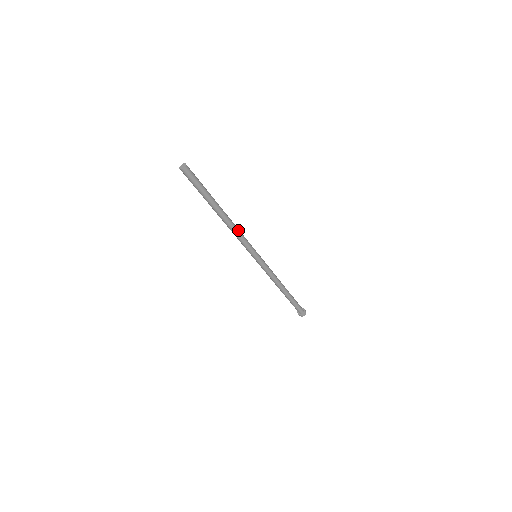
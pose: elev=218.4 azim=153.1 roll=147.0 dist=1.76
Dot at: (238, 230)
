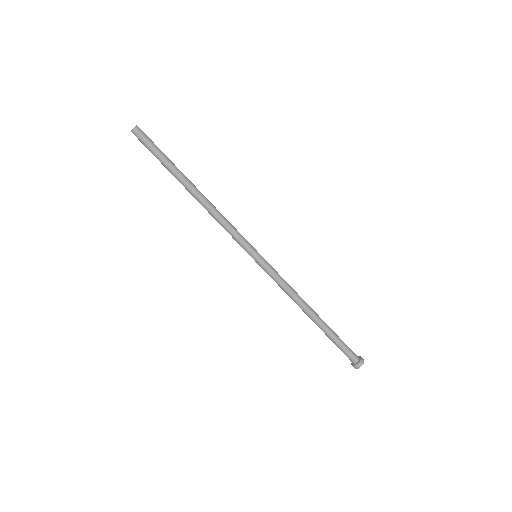
Dot at: (219, 214)
